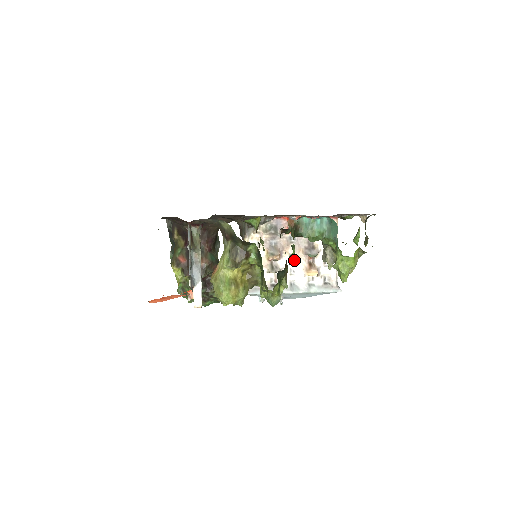
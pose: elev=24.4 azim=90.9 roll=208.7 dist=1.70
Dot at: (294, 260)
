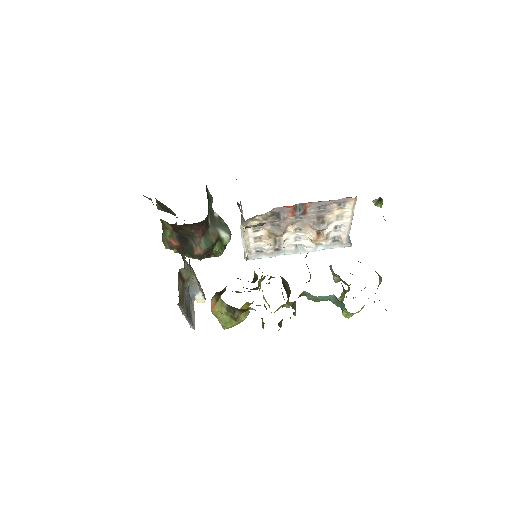
Dot at: (300, 232)
